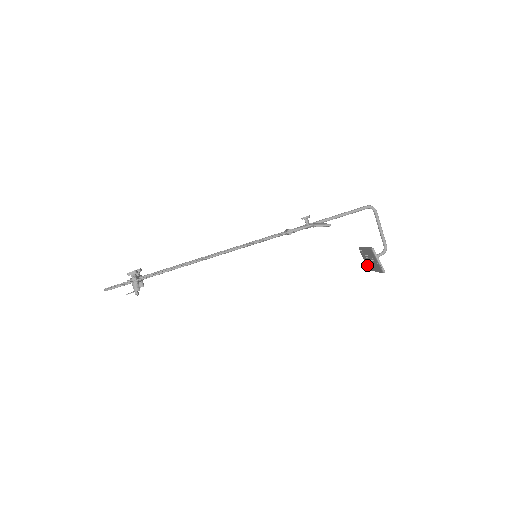
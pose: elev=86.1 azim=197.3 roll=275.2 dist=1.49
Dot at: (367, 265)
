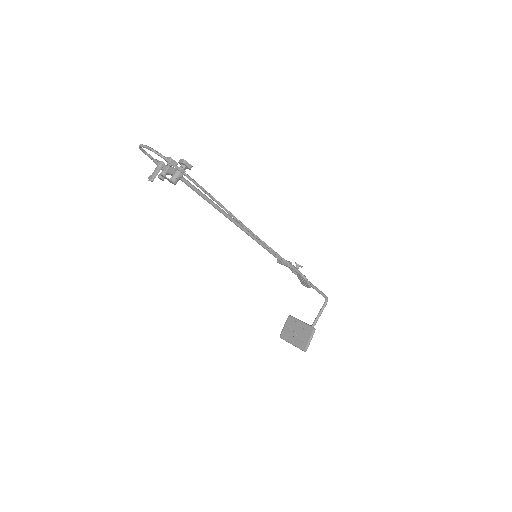
Dot at: (283, 332)
